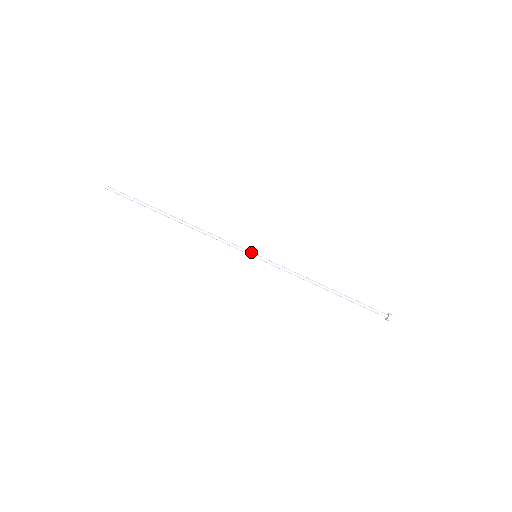
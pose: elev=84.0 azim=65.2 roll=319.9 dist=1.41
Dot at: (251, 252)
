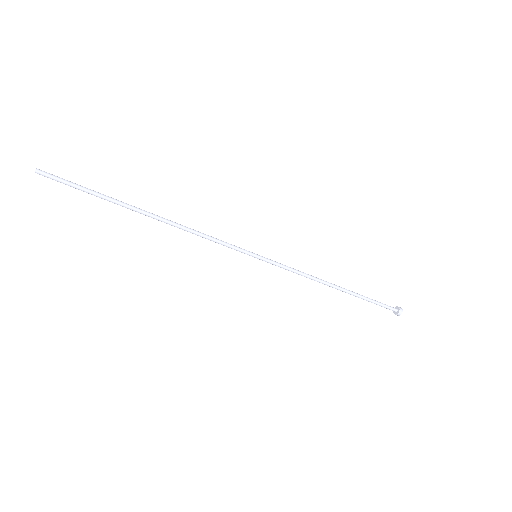
Dot at: (249, 255)
